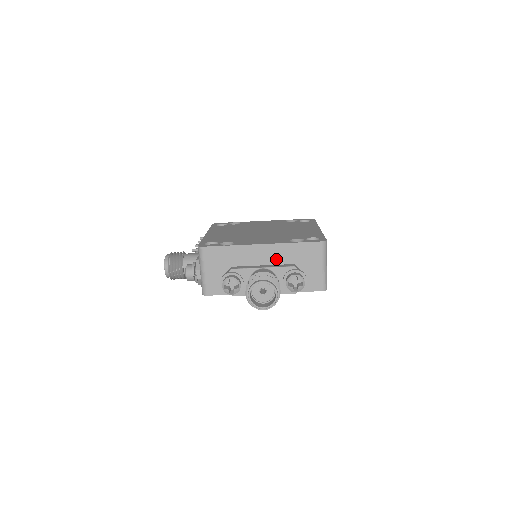
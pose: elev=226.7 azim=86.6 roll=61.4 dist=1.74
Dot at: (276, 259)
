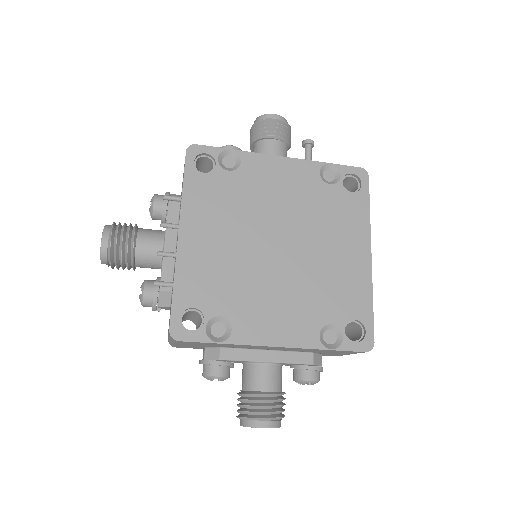
Dot at: (290, 350)
